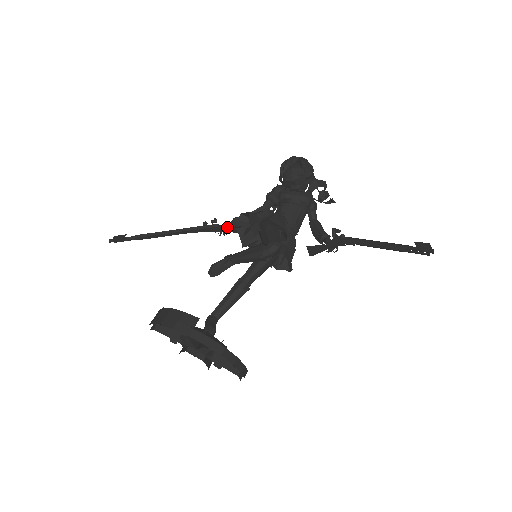
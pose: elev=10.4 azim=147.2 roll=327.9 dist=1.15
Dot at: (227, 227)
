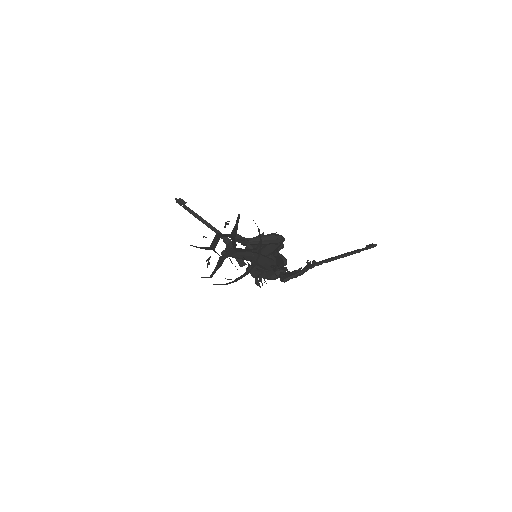
Dot at: occluded
